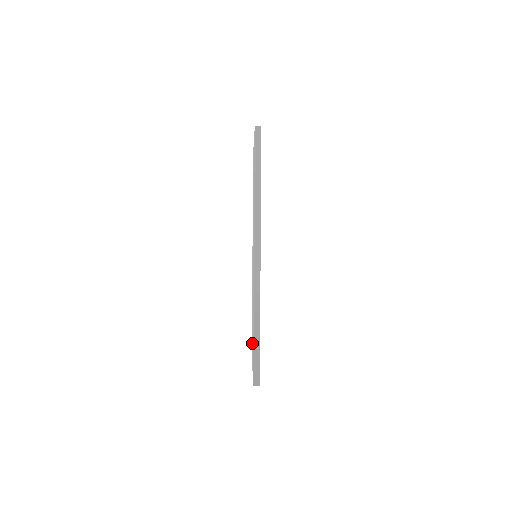
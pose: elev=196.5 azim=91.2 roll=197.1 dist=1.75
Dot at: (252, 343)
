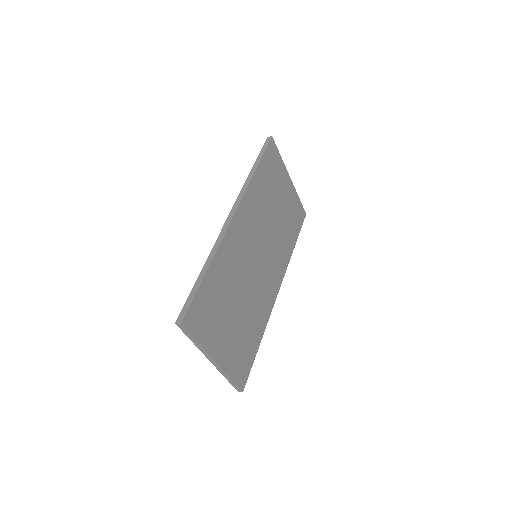
Dot at: occluded
